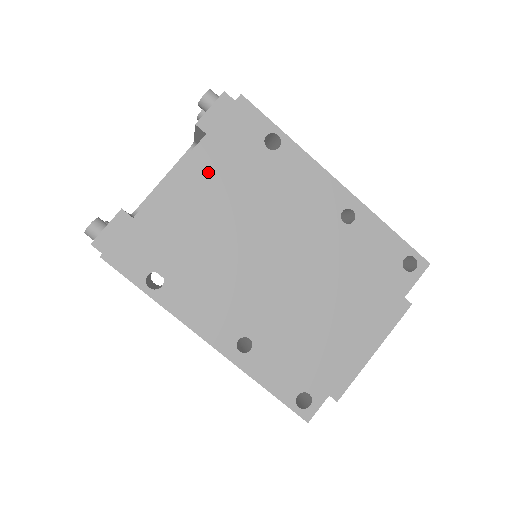
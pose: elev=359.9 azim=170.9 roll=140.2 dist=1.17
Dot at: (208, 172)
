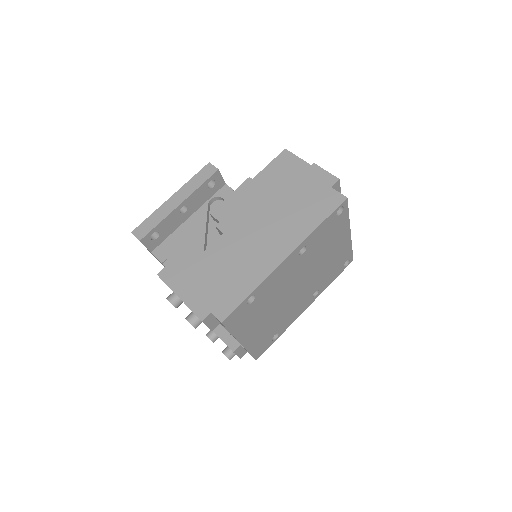
Dot at: (248, 328)
